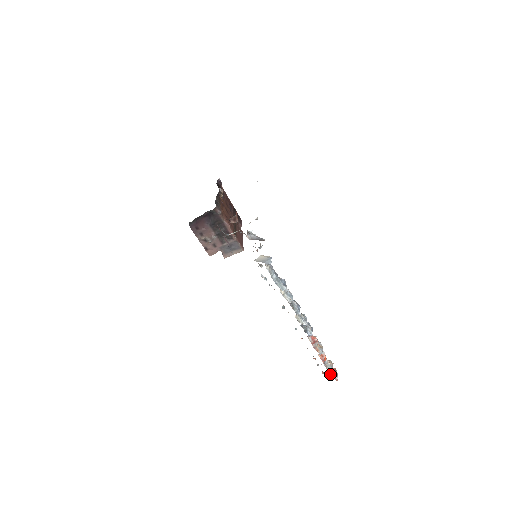
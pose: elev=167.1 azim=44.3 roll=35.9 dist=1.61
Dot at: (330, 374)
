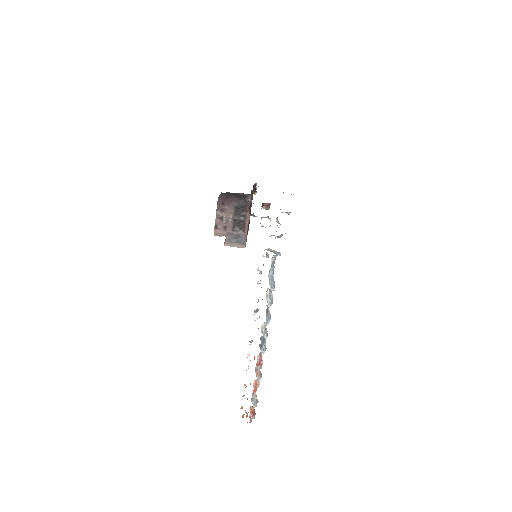
Dot at: (250, 410)
